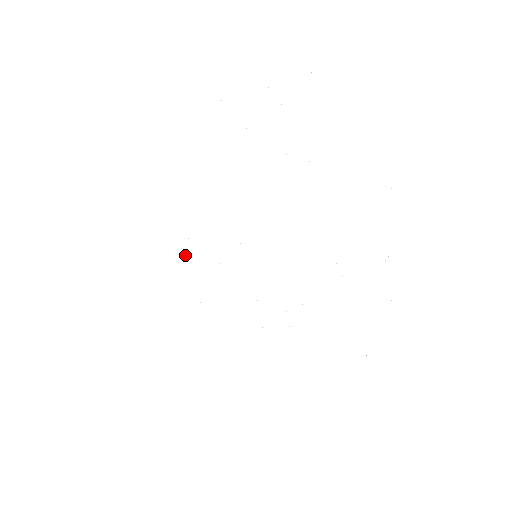
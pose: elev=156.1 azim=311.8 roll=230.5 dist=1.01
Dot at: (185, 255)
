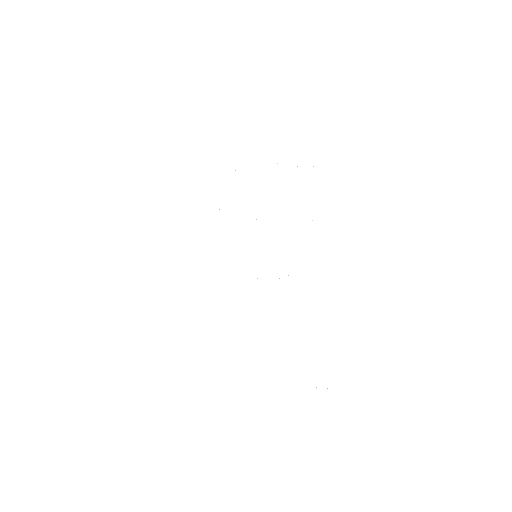
Dot at: occluded
